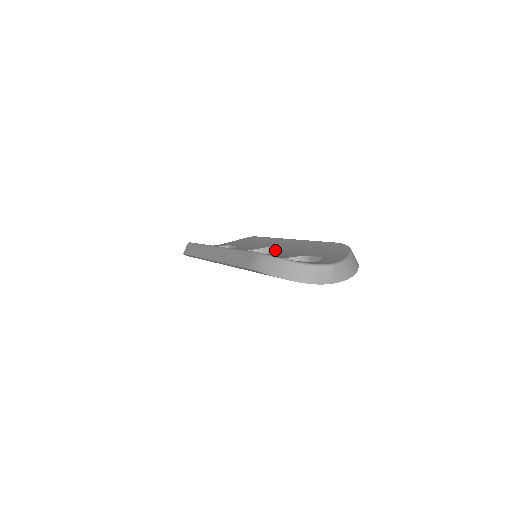
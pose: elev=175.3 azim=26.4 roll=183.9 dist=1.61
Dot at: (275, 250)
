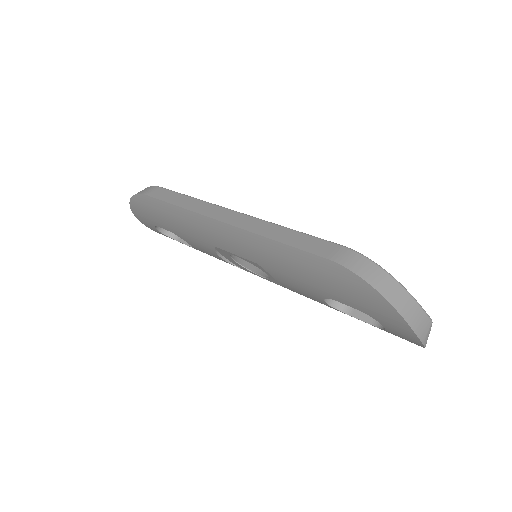
Dot at: occluded
